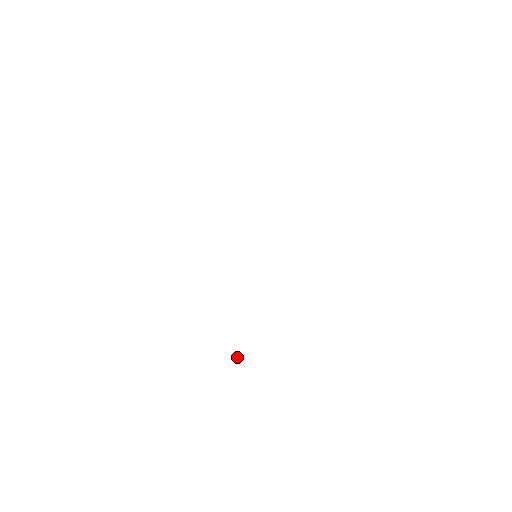
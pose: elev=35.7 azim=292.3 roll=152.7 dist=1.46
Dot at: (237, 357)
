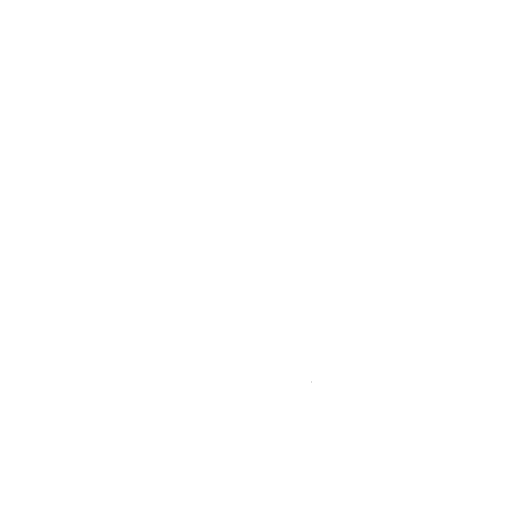
Dot at: occluded
